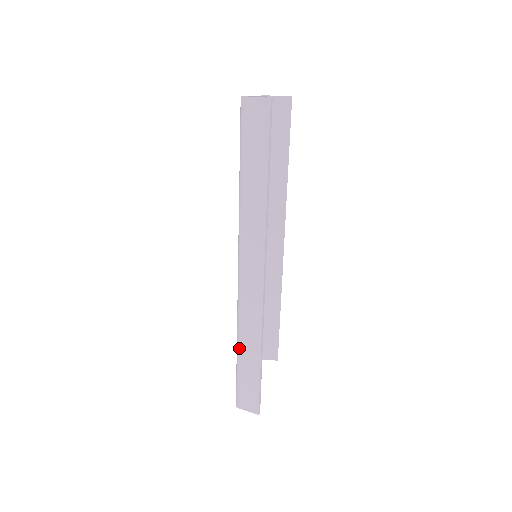
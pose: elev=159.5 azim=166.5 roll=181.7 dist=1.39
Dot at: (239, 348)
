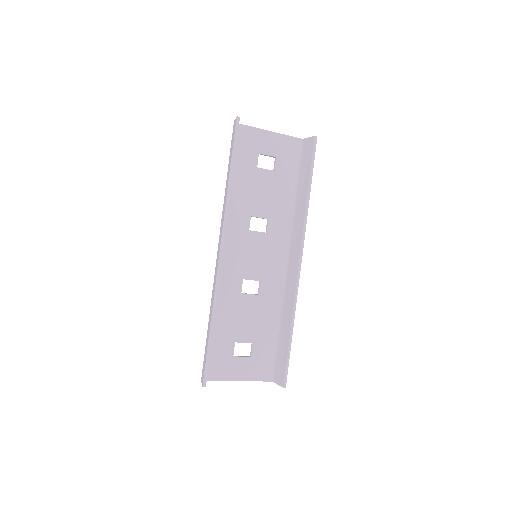
Dot at: occluded
